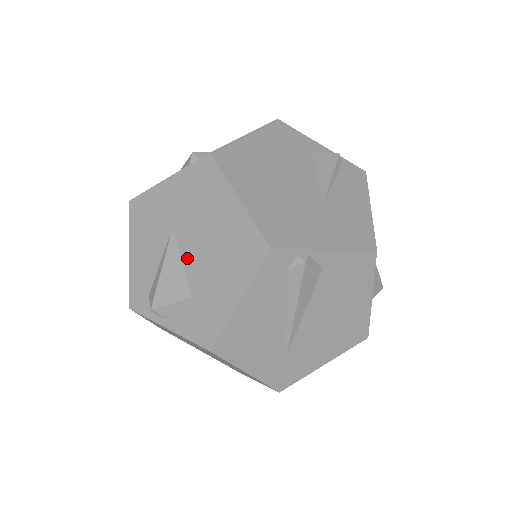
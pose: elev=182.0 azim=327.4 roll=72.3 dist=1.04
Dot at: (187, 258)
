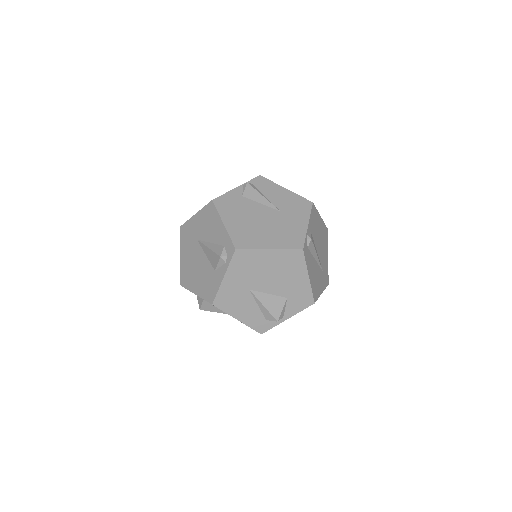
Dot at: (269, 290)
